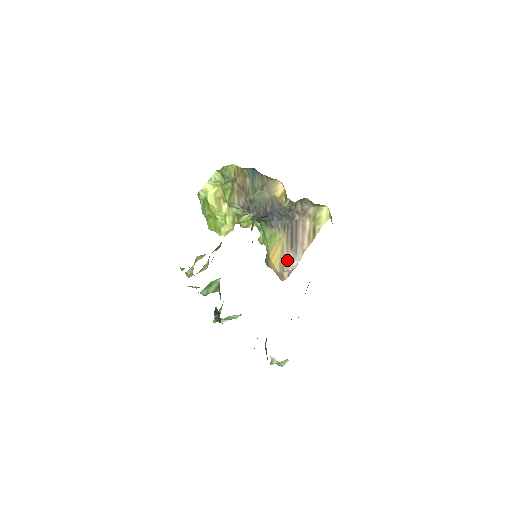
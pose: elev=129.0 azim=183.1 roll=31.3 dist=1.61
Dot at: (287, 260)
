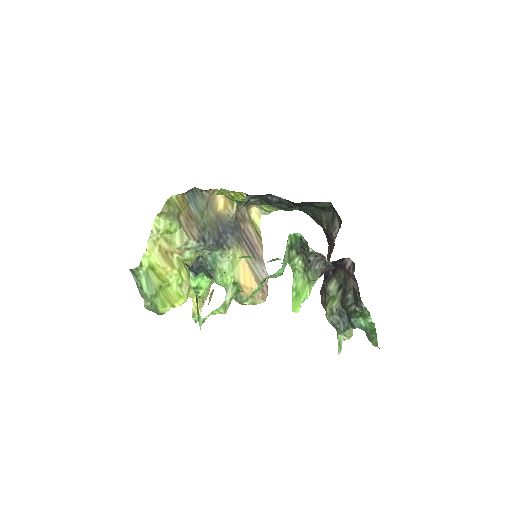
Dot at: (258, 273)
